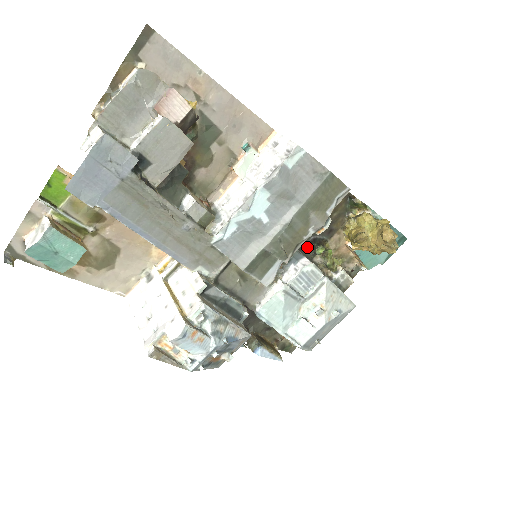
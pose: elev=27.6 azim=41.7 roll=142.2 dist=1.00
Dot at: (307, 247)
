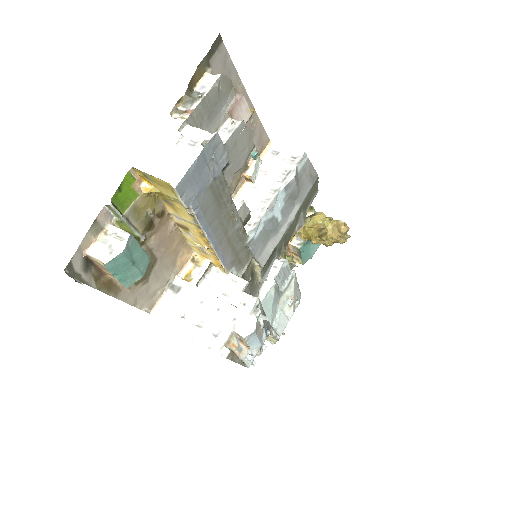
Dot at: occluded
